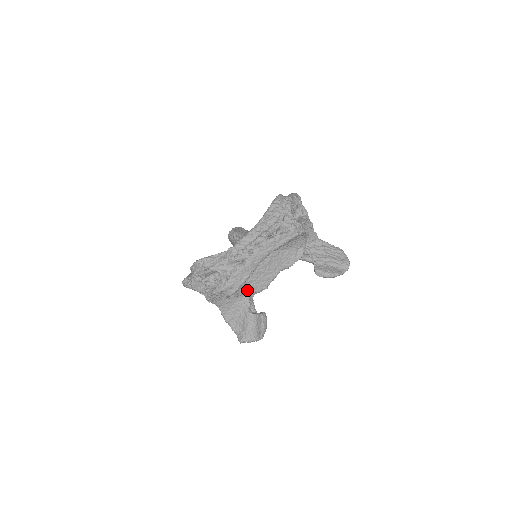
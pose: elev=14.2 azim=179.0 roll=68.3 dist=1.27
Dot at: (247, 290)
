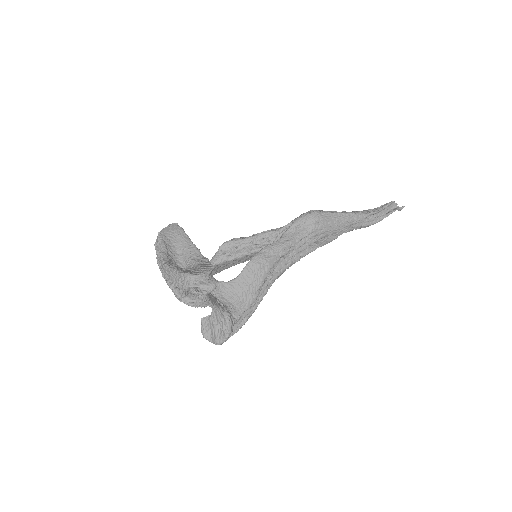
Dot at: occluded
